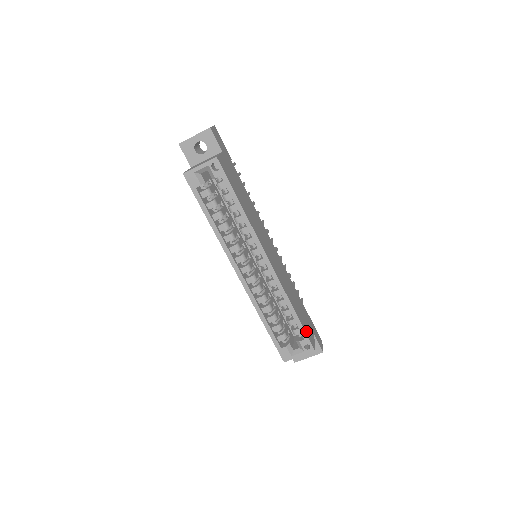
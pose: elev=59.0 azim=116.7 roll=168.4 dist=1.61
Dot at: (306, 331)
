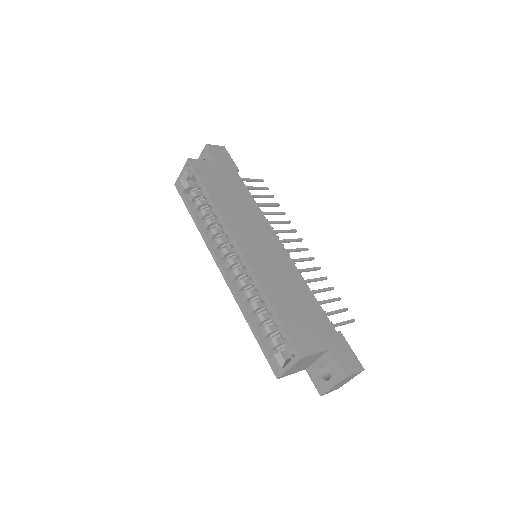
Dot at: (291, 332)
